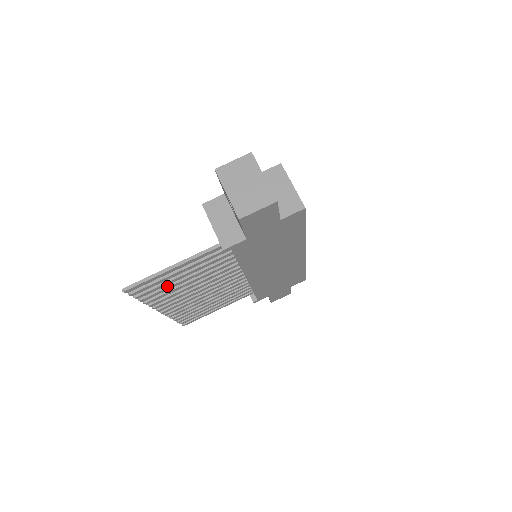
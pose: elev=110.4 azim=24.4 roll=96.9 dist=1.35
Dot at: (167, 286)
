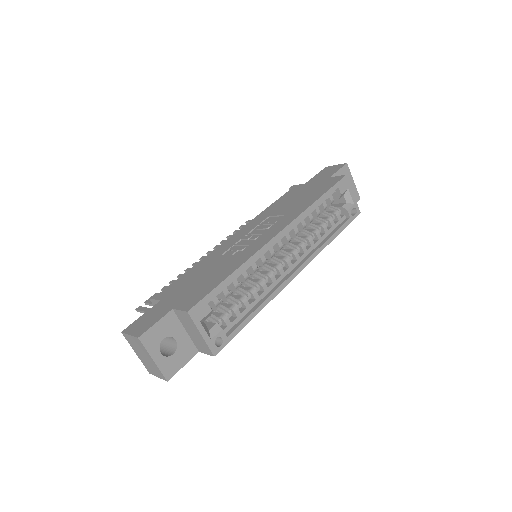
Dot at: occluded
